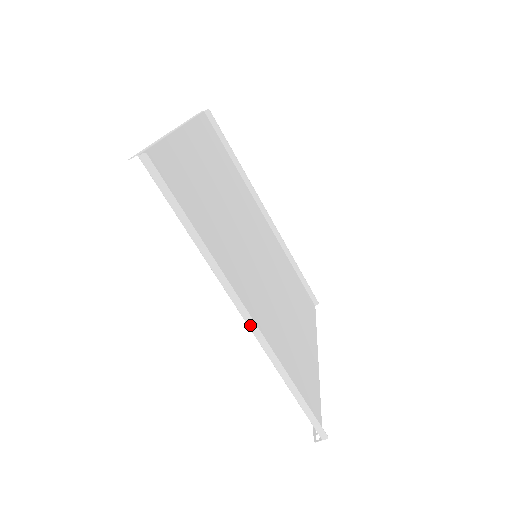
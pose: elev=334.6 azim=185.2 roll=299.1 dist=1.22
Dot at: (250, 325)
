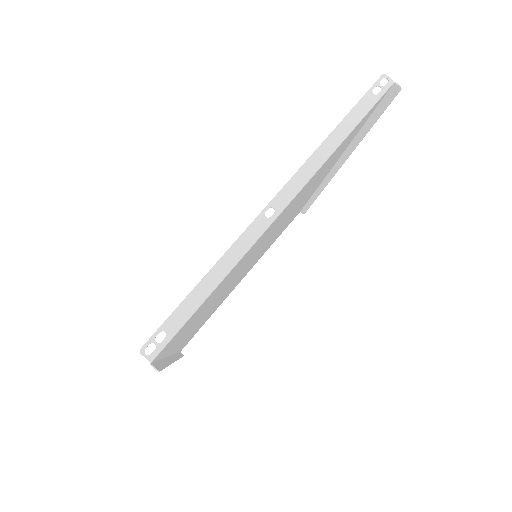
Dot at: occluded
